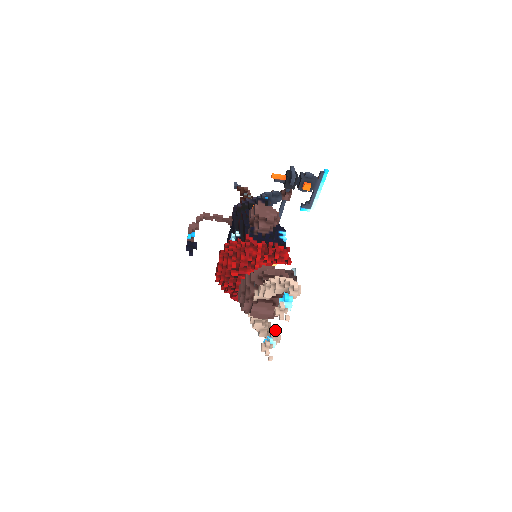
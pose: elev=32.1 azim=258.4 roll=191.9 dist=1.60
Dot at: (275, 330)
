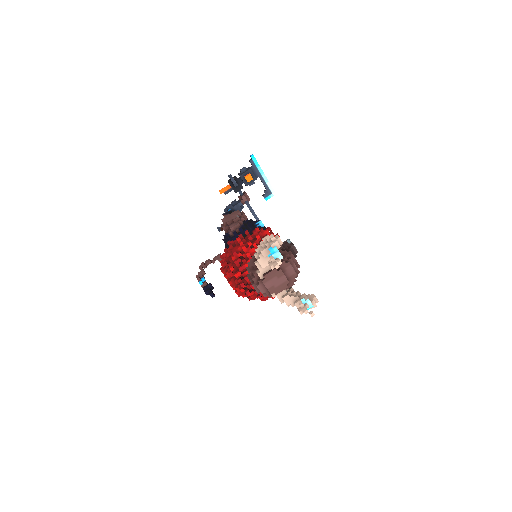
Dot at: (308, 294)
